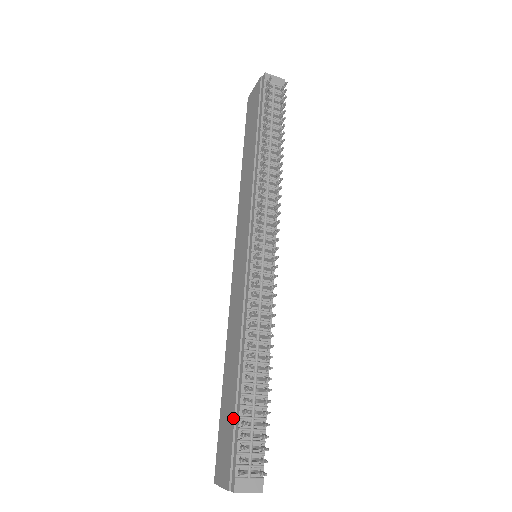
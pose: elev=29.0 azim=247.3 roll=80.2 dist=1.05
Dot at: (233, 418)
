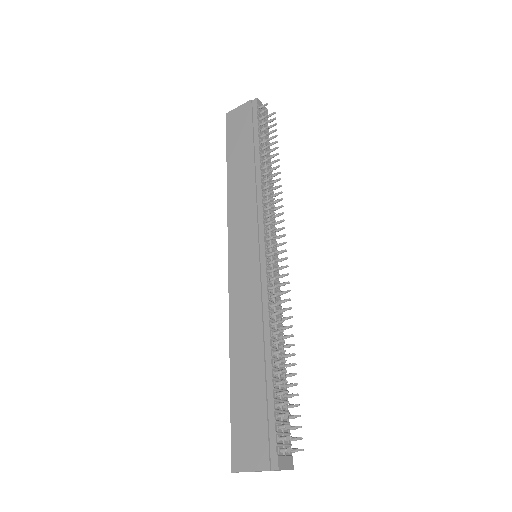
Dot at: (264, 401)
